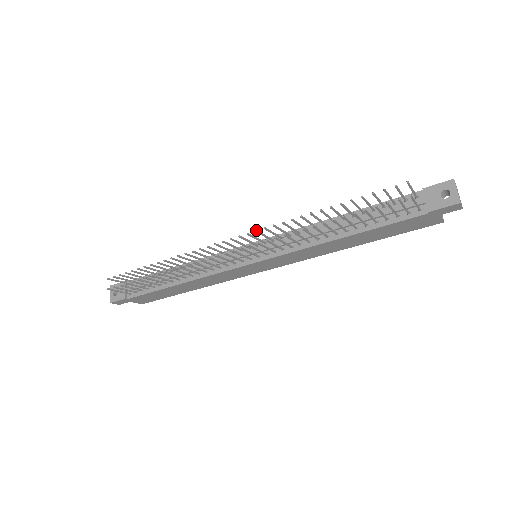
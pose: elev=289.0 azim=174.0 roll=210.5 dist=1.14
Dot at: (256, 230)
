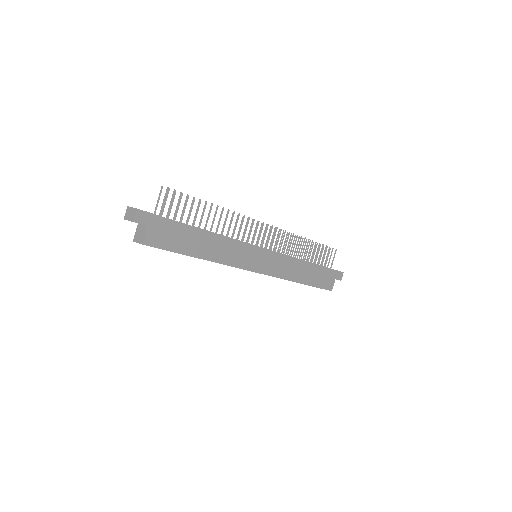
Dot at: (275, 228)
